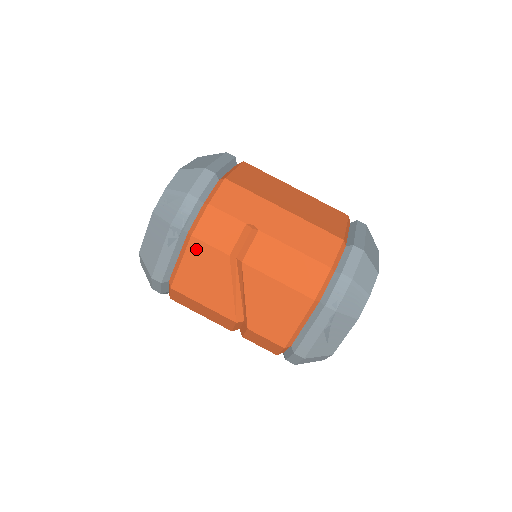
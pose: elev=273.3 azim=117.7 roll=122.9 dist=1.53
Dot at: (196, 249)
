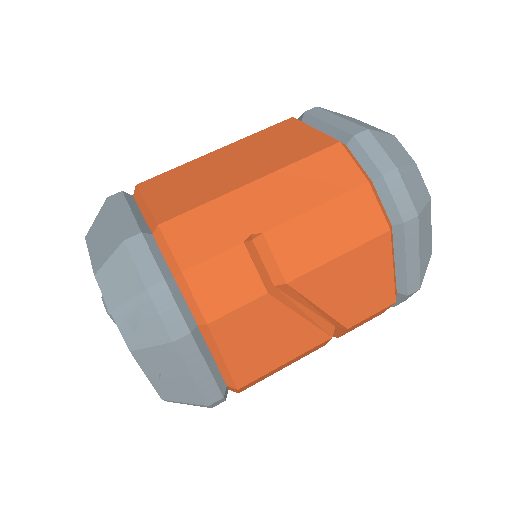
Dot at: (226, 329)
